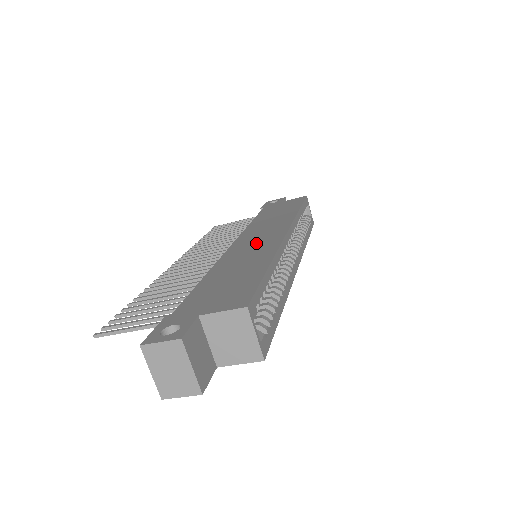
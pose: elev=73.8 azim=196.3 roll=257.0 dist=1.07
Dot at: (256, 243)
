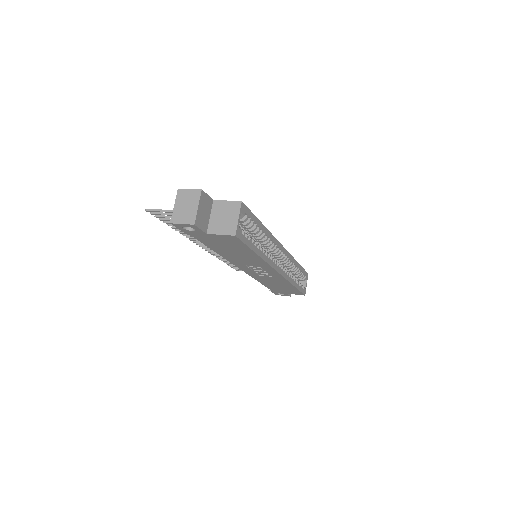
Dot at: occluded
